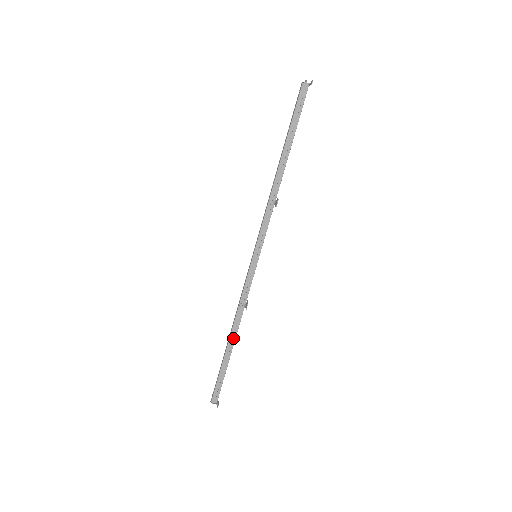
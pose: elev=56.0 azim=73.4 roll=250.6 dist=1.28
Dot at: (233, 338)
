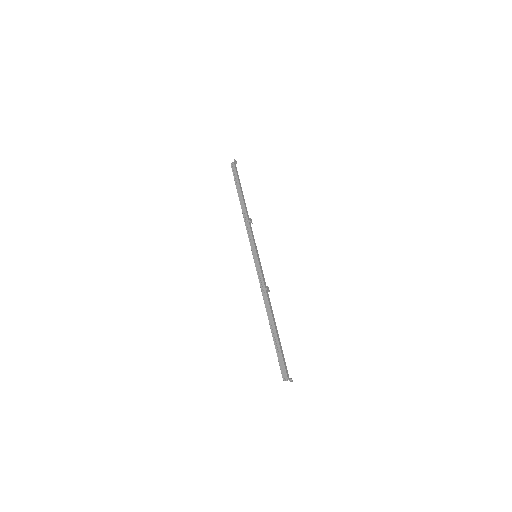
Dot at: (270, 317)
